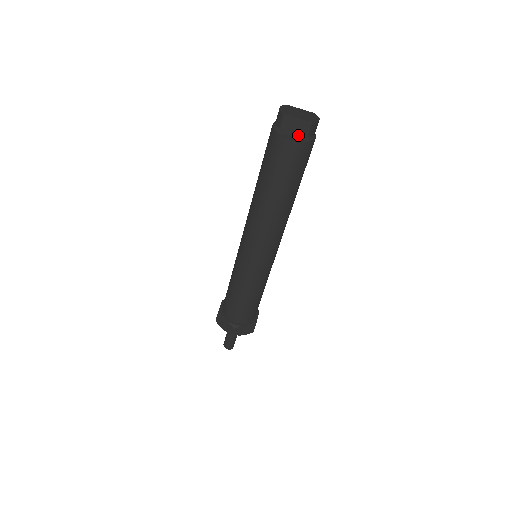
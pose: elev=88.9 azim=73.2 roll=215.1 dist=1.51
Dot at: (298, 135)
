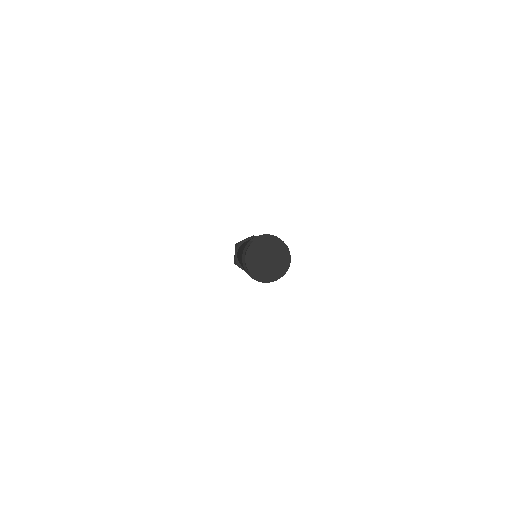
Dot at: occluded
